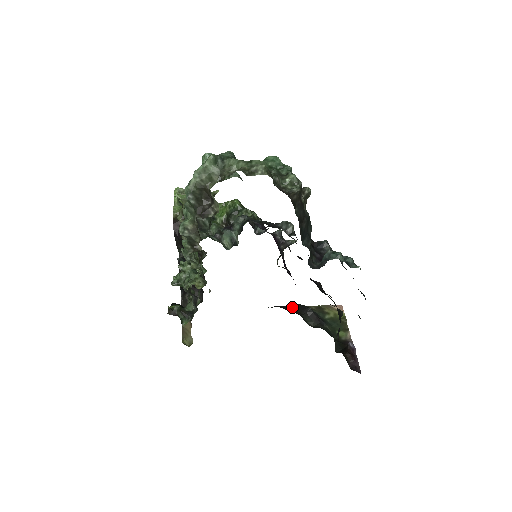
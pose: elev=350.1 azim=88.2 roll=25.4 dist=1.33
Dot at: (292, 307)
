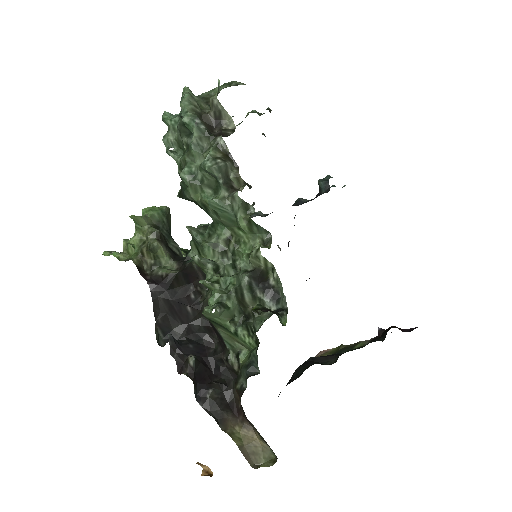
Dot at: (295, 377)
